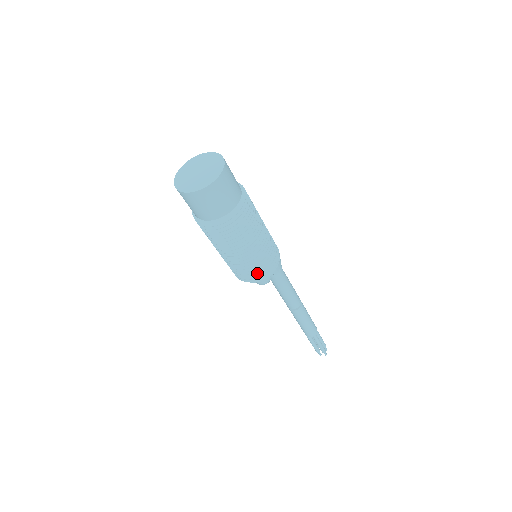
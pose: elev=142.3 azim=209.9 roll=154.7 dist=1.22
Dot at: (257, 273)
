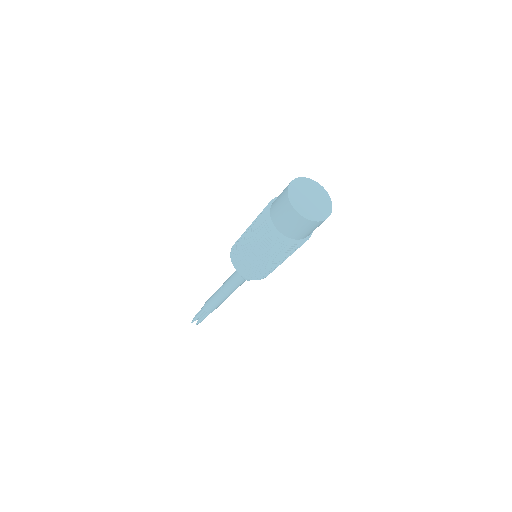
Dot at: (259, 275)
